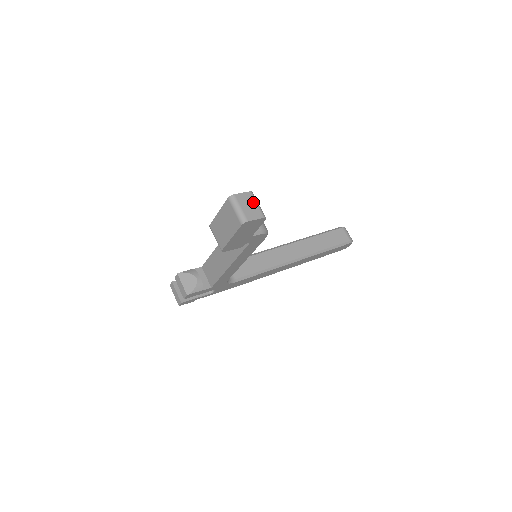
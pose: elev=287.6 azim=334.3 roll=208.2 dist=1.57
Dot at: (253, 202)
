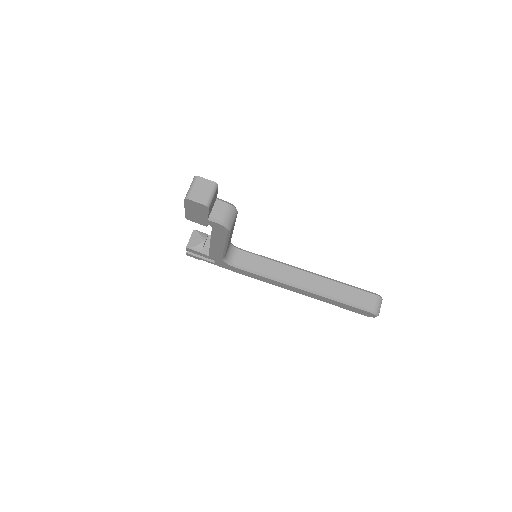
Dot at: (208, 190)
